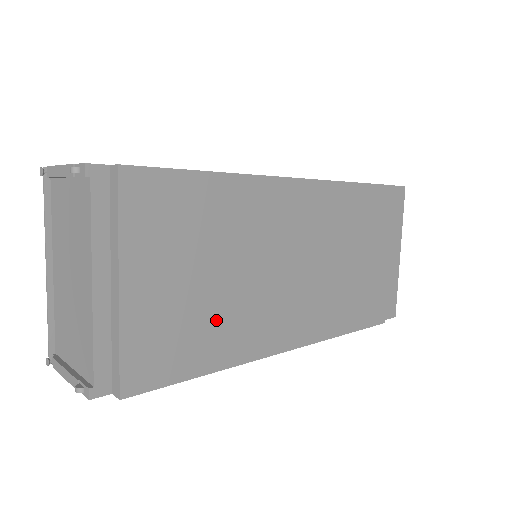
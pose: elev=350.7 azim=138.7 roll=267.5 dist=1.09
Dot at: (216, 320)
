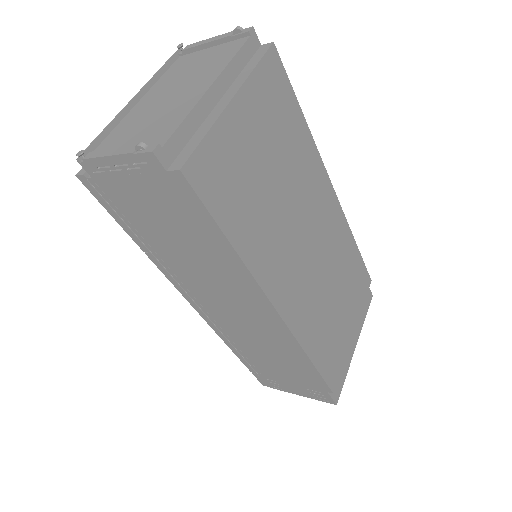
Dot at: (258, 211)
